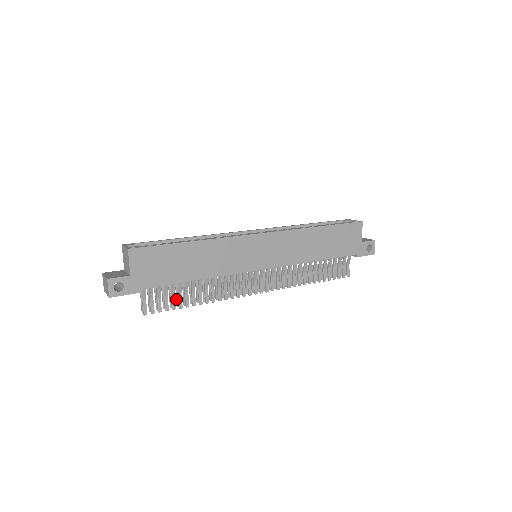
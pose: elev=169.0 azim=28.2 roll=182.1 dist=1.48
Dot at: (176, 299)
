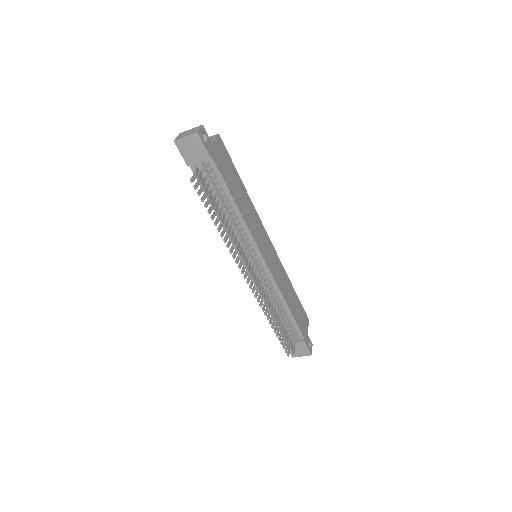
Dot at: (210, 207)
